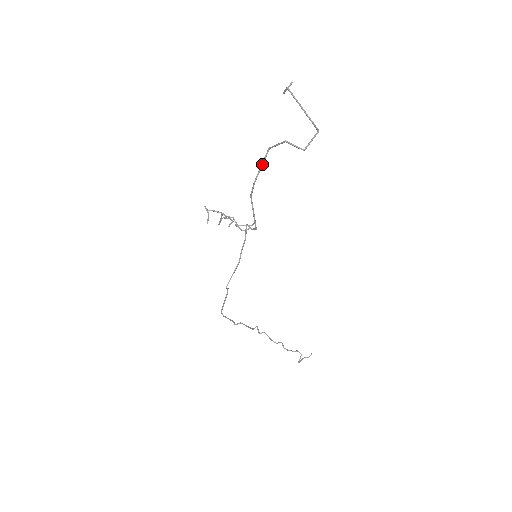
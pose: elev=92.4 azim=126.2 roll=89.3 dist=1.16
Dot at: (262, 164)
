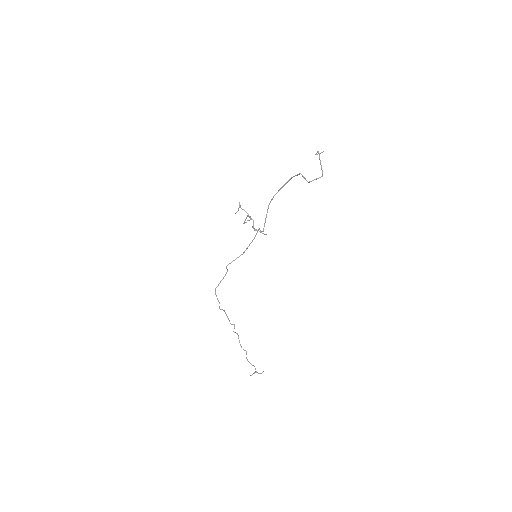
Dot at: (283, 186)
